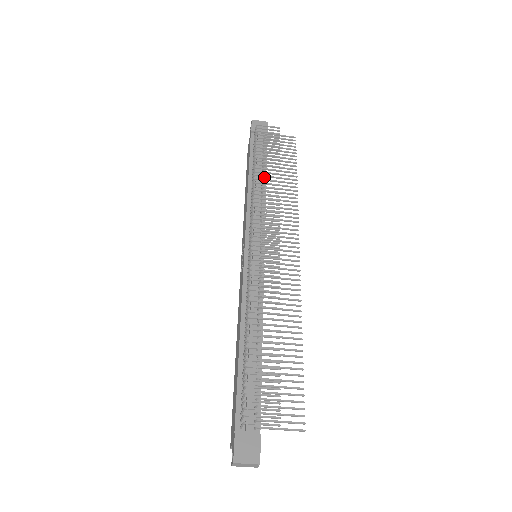
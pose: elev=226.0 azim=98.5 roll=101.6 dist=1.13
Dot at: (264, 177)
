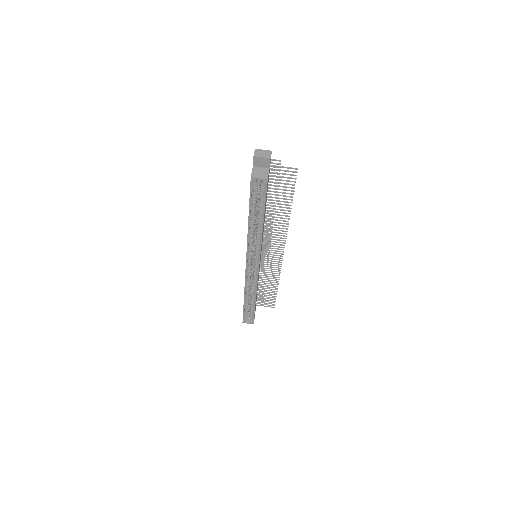
Dot at: occluded
